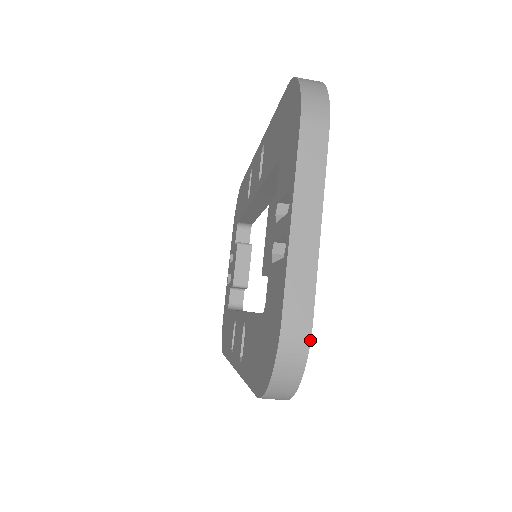
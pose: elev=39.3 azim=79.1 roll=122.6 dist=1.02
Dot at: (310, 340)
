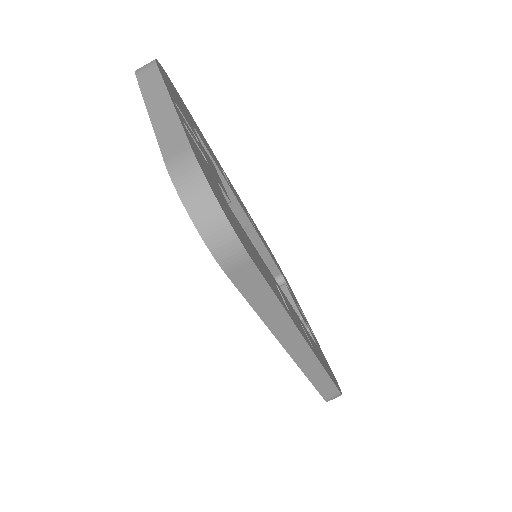
Dot at: (195, 158)
